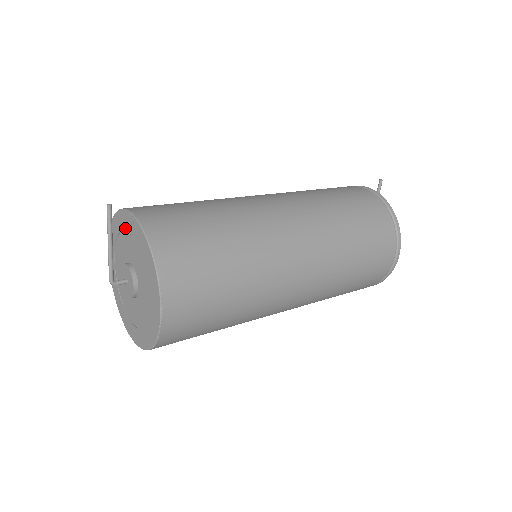
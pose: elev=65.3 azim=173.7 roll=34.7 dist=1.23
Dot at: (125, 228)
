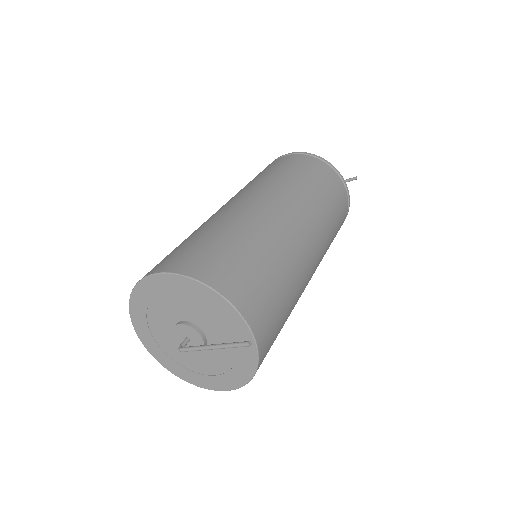
Dot at: (224, 319)
